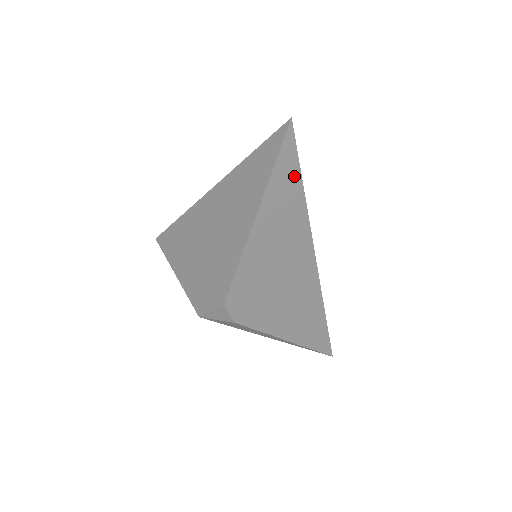
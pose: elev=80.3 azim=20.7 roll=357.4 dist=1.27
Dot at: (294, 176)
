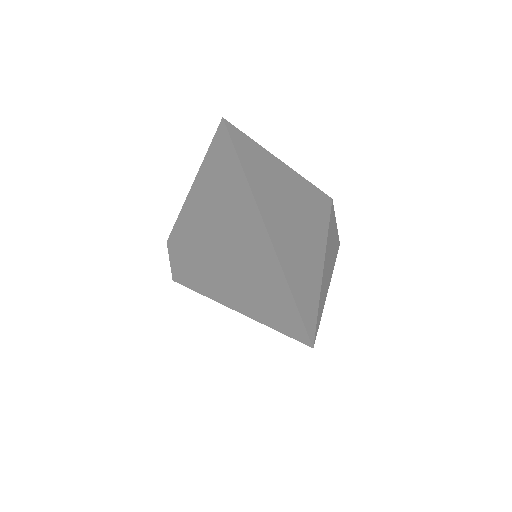
Dot at: occluded
